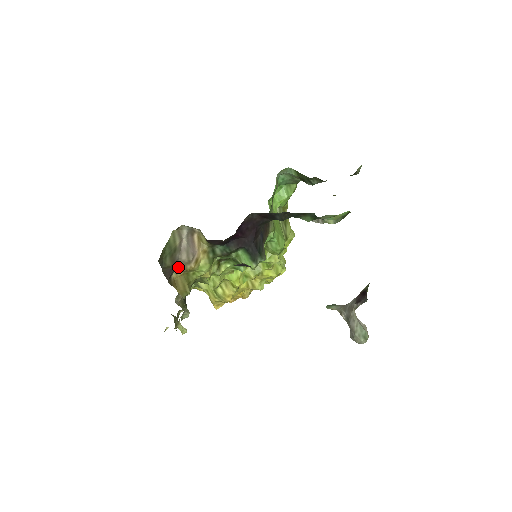
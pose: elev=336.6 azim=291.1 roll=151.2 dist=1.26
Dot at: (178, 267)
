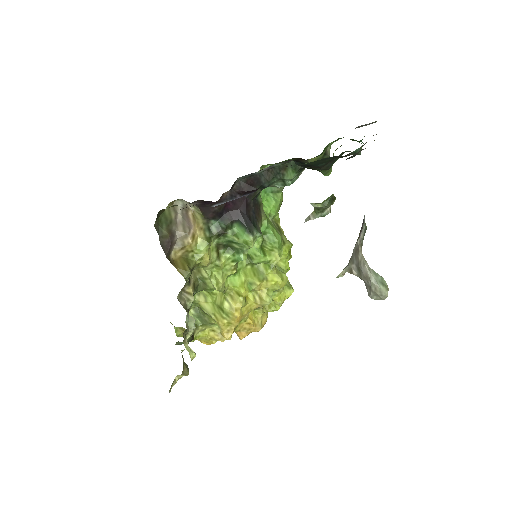
Dot at: (176, 243)
